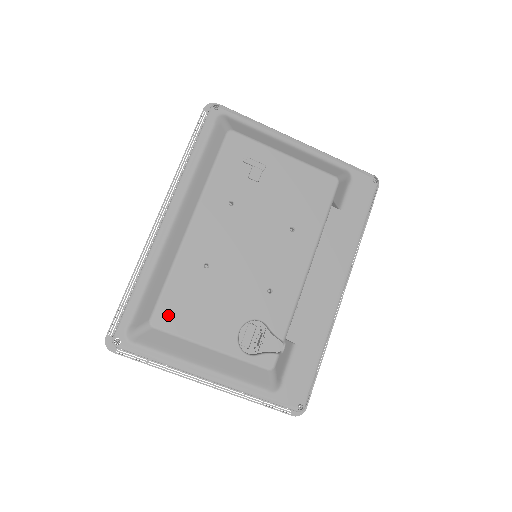
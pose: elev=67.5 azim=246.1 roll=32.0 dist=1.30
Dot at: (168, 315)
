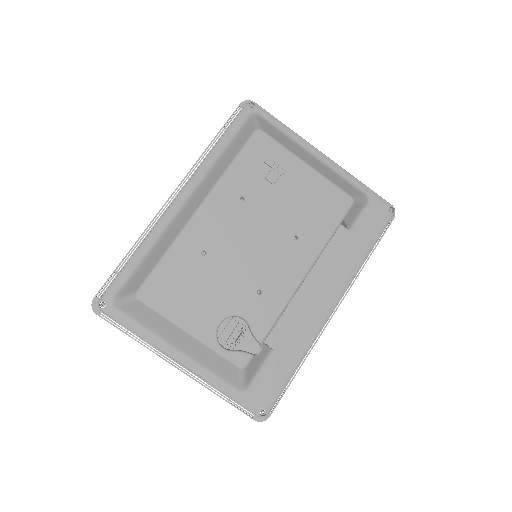
Dot at: (155, 291)
